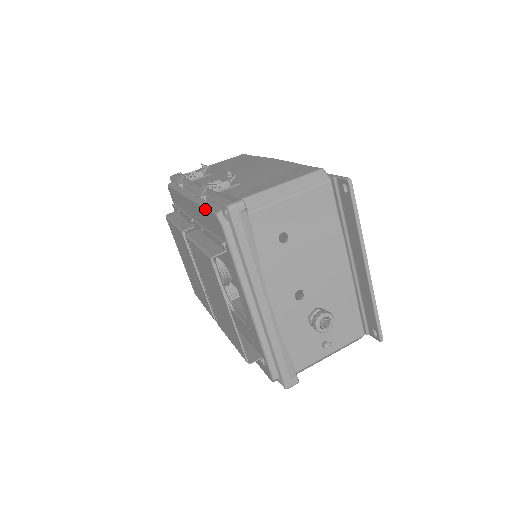
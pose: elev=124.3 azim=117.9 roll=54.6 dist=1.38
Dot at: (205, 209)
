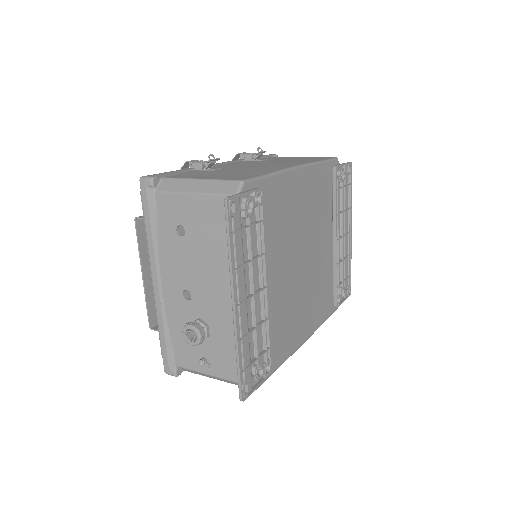
Dot at: occluded
